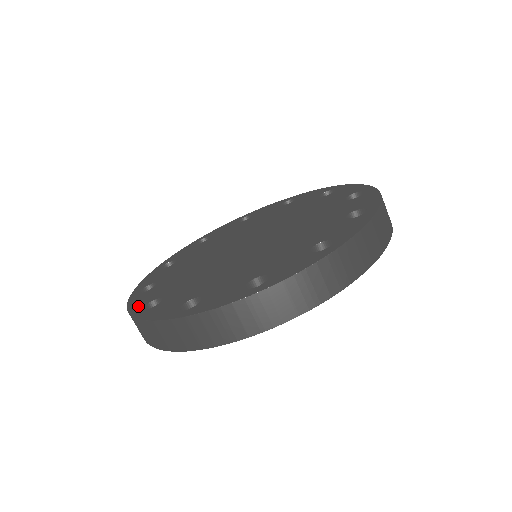
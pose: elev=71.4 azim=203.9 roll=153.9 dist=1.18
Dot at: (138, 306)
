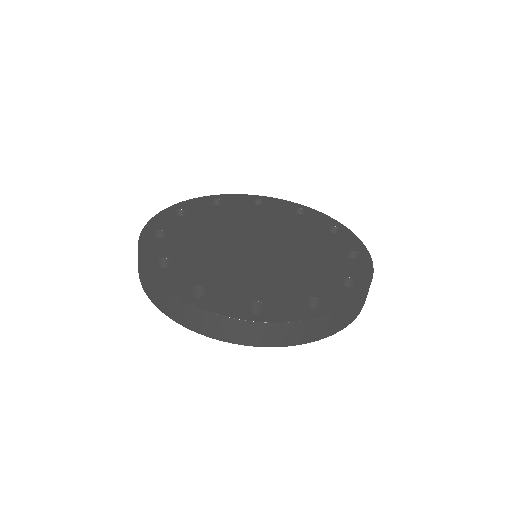
Dot at: (149, 256)
